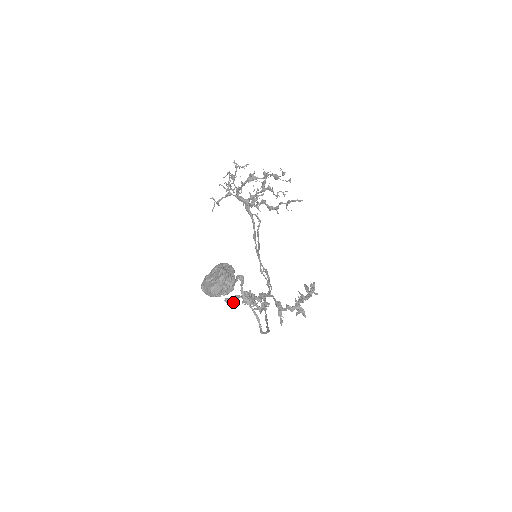
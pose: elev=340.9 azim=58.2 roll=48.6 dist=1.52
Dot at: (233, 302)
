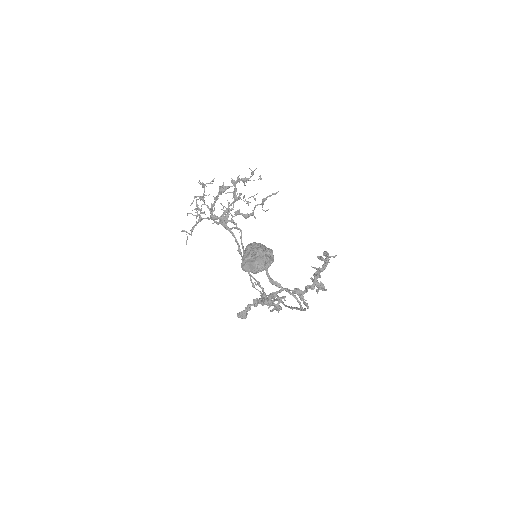
Dot at: (246, 314)
